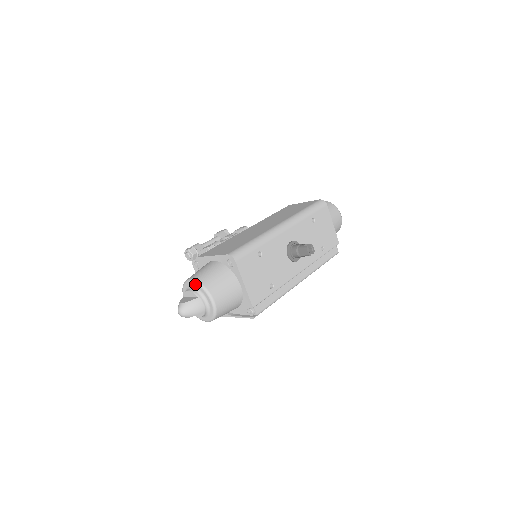
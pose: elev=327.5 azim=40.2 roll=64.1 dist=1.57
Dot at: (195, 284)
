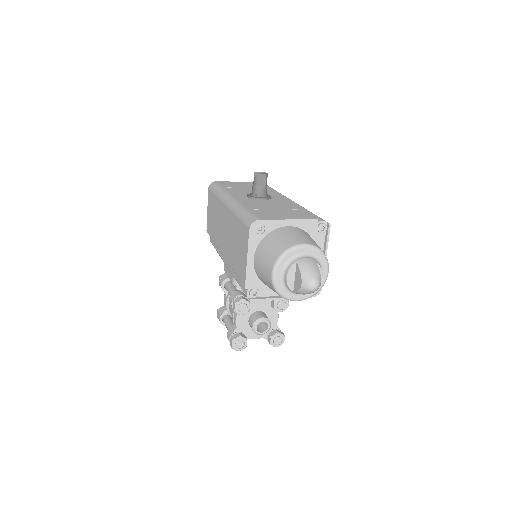
Dot at: (279, 265)
